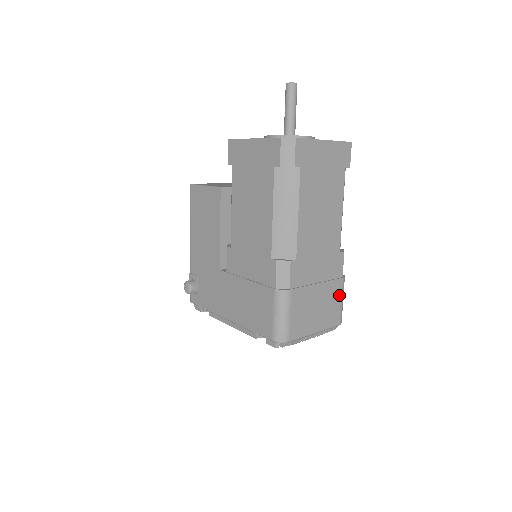
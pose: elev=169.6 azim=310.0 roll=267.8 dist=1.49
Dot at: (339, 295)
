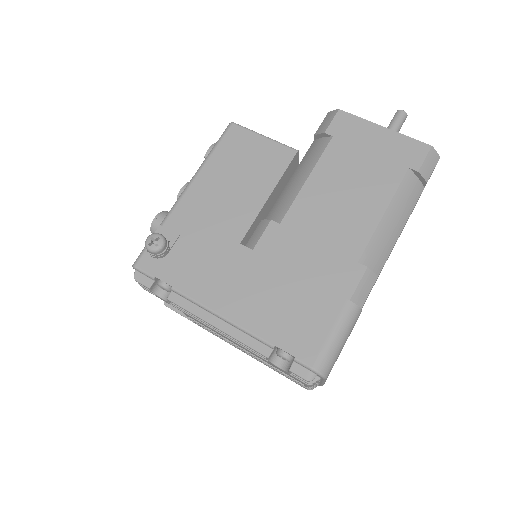
Dot at: occluded
